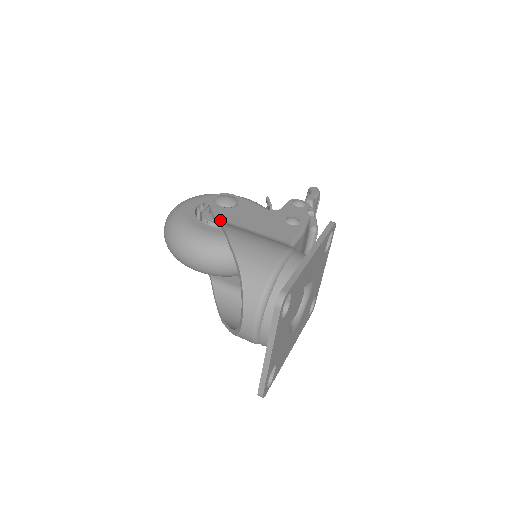
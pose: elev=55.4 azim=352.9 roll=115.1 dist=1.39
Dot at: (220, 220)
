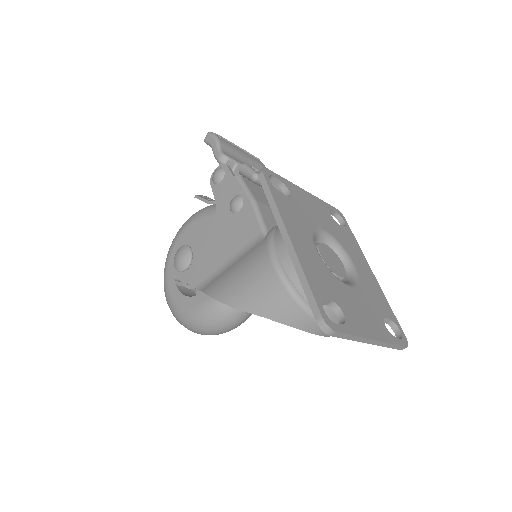
Dot at: (202, 286)
